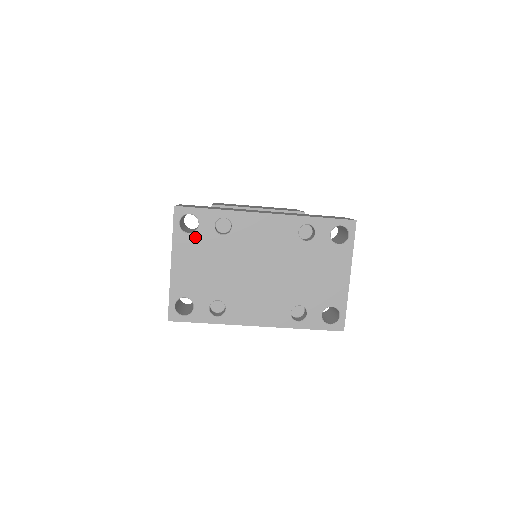
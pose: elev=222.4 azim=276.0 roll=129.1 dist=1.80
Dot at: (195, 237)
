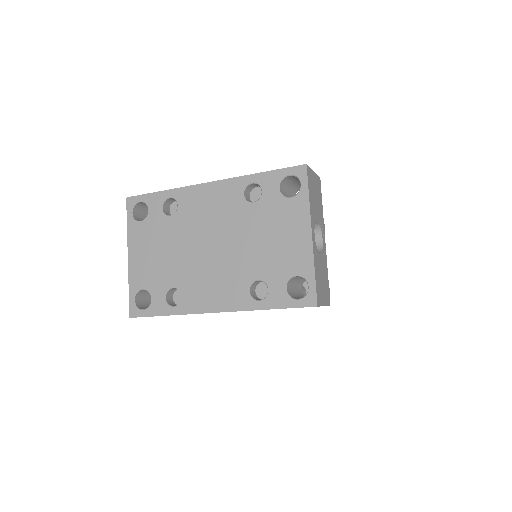
Dot at: (146, 224)
